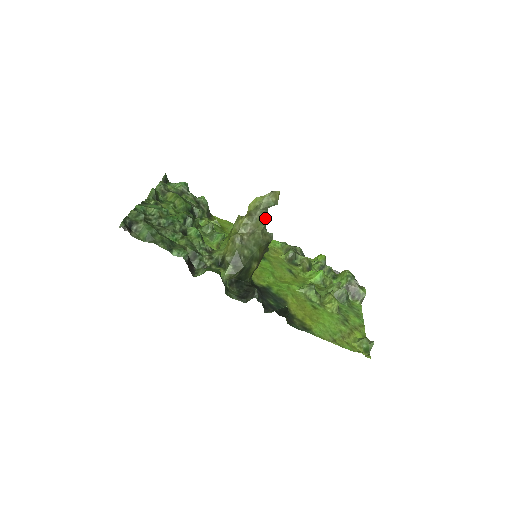
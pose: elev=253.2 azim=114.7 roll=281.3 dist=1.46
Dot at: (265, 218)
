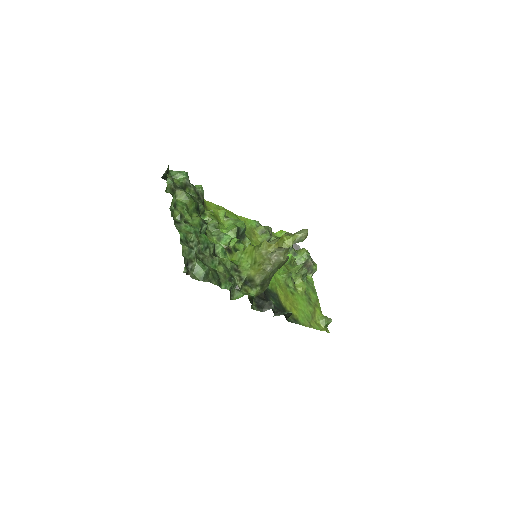
Dot at: (289, 248)
